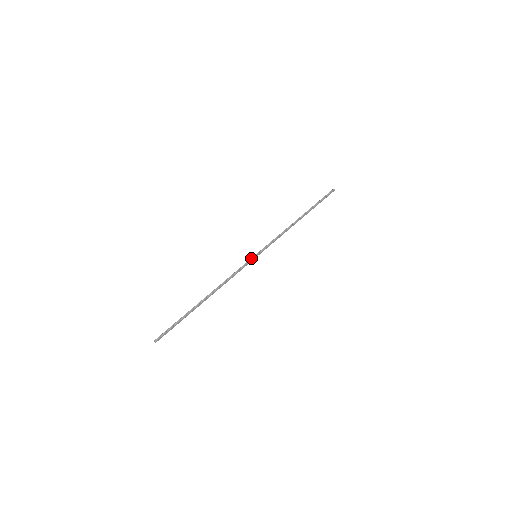
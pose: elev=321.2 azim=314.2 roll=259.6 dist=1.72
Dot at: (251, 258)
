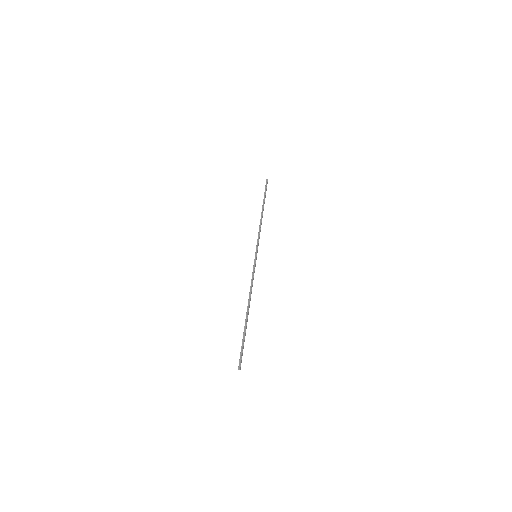
Dot at: (254, 259)
